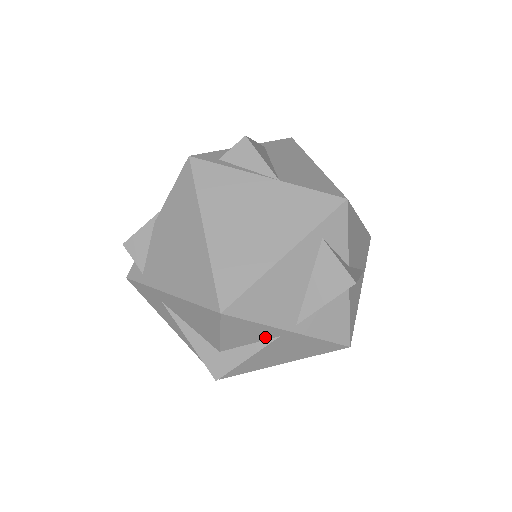
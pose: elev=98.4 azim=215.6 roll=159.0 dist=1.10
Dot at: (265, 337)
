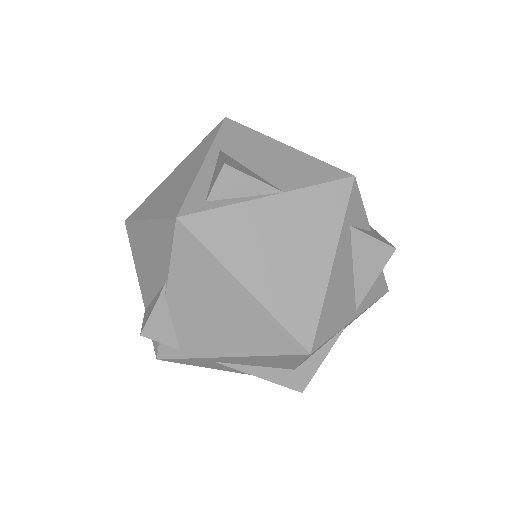
Dot at: (334, 336)
